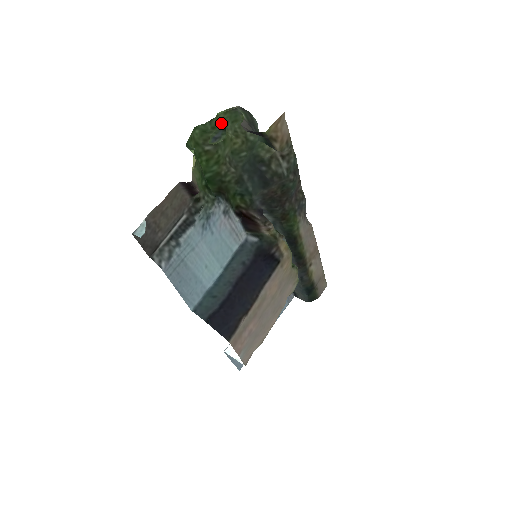
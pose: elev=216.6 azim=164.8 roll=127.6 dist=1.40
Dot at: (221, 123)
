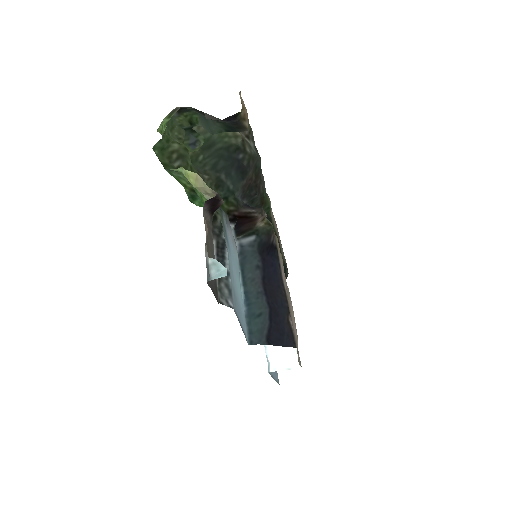
Dot at: occluded
